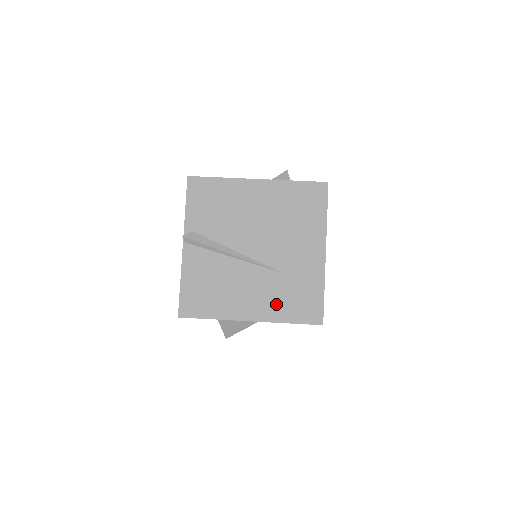
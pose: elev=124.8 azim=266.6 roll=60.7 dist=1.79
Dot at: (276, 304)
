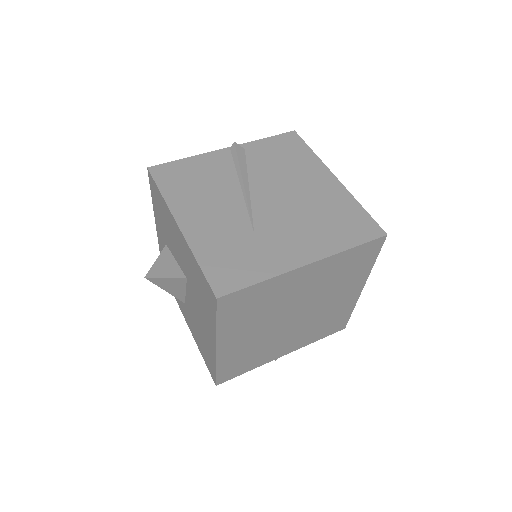
Dot at: (214, 241)
